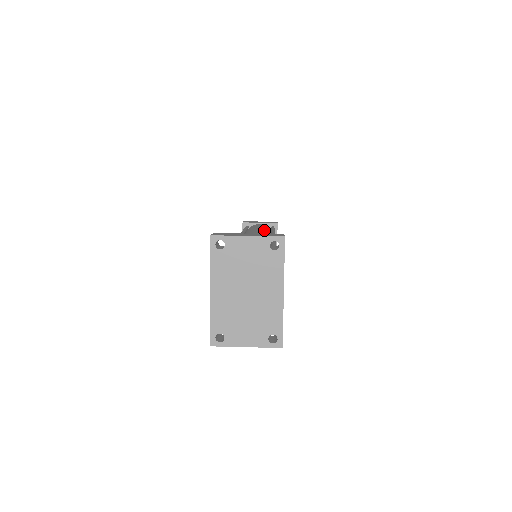
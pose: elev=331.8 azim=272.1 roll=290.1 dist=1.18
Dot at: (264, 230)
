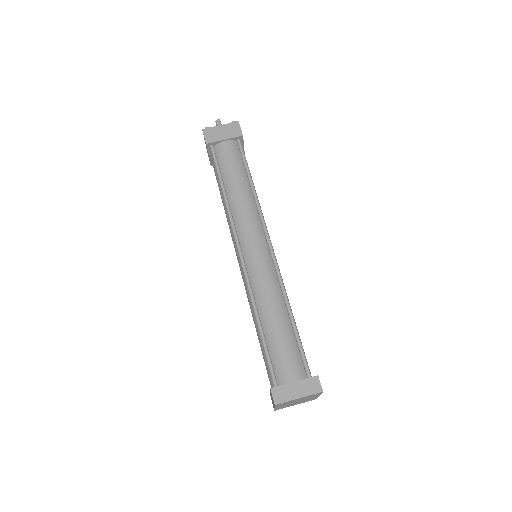
Dot at: (247, 197)
